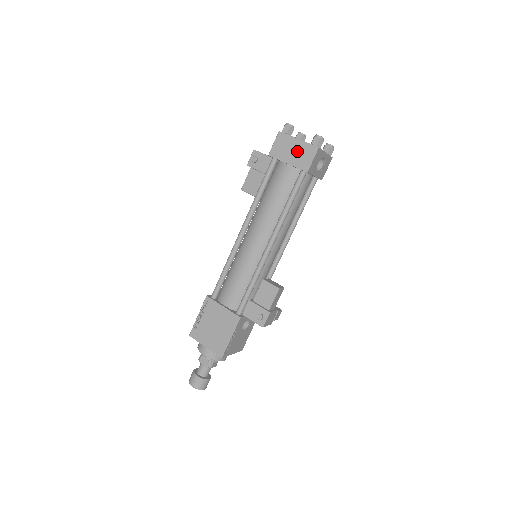
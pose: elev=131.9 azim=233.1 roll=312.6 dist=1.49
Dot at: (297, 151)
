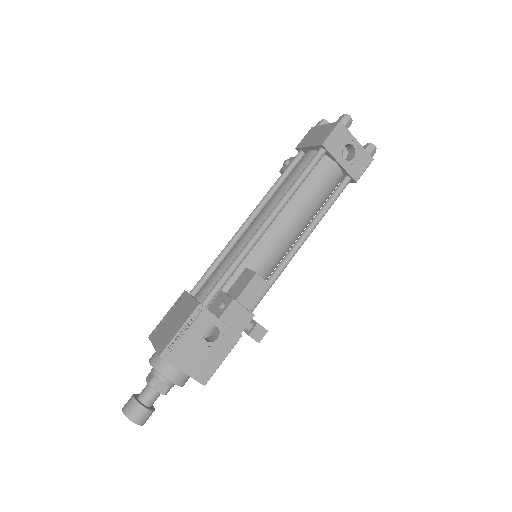
Dot at: (320, 133)
